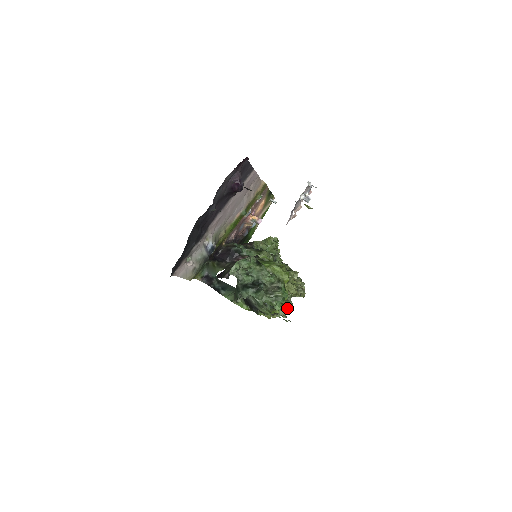
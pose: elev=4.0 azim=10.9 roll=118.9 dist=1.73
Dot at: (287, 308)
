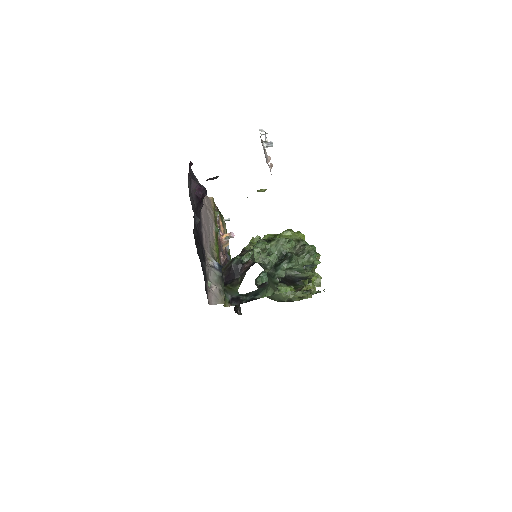
Dot at: (317, 277)
